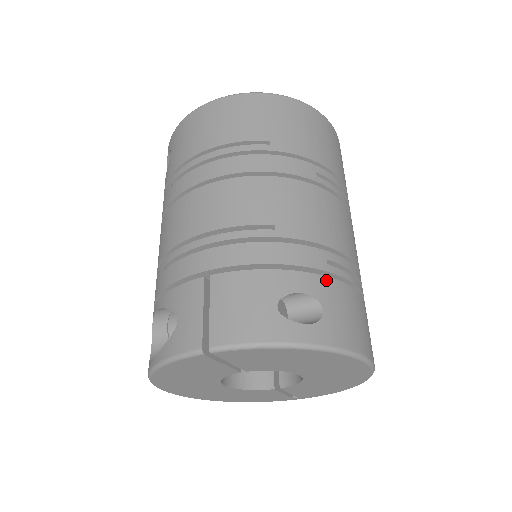
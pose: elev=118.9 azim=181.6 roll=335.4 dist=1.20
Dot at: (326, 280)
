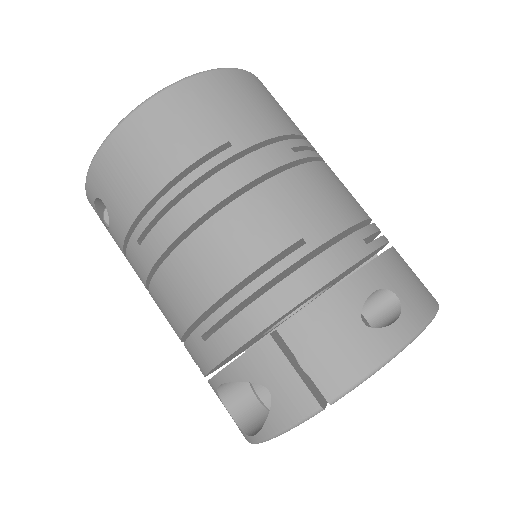
Dot at: (377, 262)
